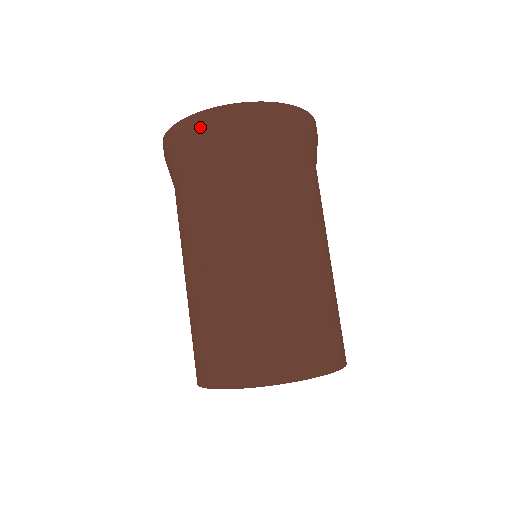
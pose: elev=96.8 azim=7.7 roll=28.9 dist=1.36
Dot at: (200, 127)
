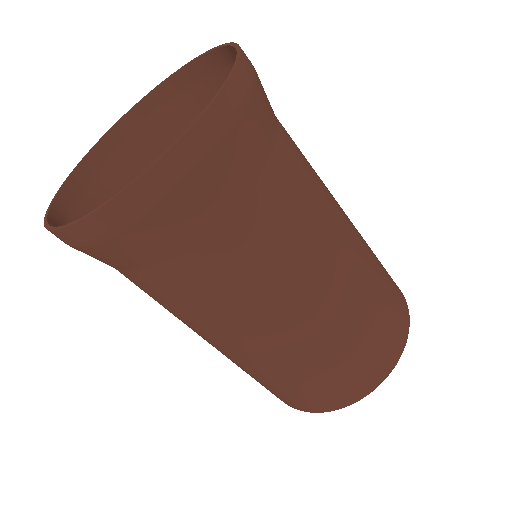
Dot at: occluded
